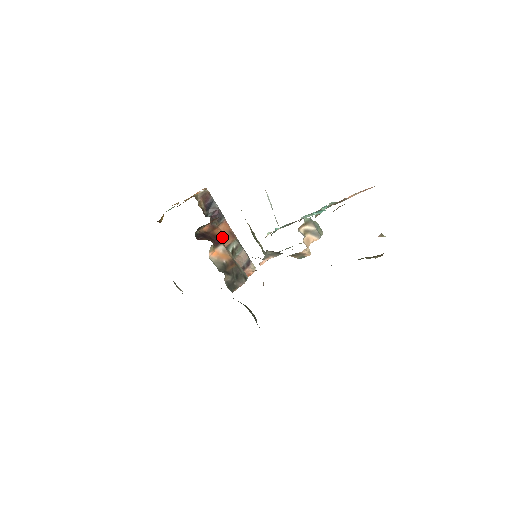
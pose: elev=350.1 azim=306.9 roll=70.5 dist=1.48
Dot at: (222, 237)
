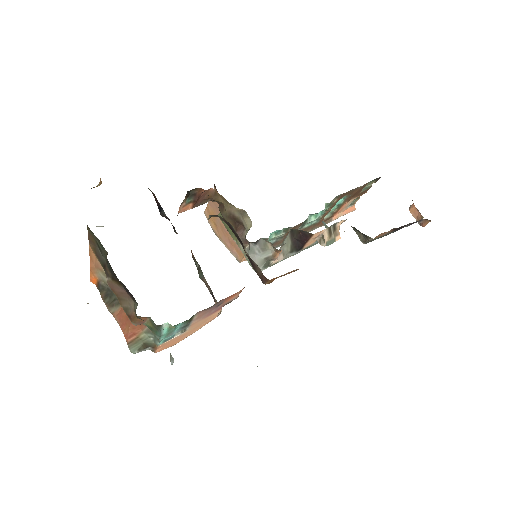
Dot at: occluded
